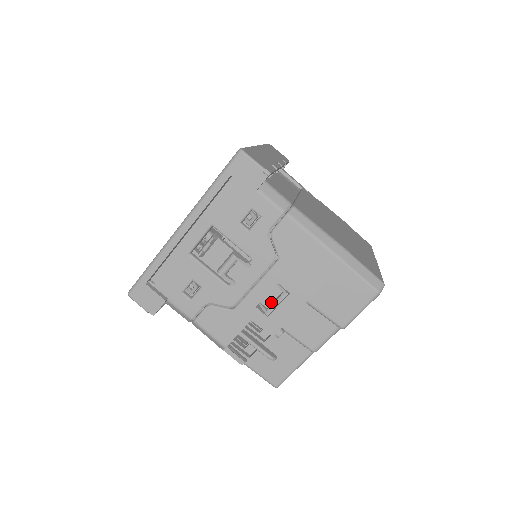
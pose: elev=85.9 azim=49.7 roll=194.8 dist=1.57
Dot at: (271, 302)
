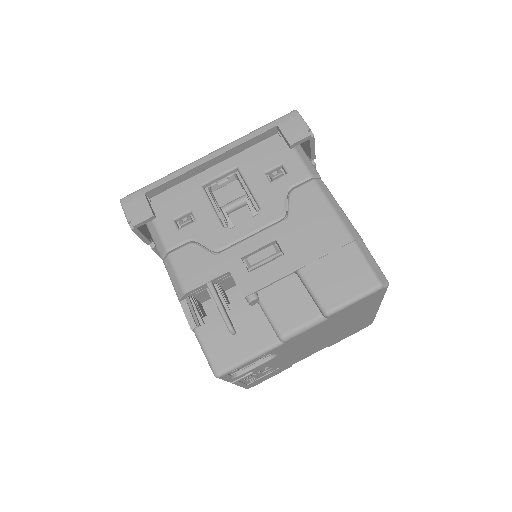
Dot at: occluded
